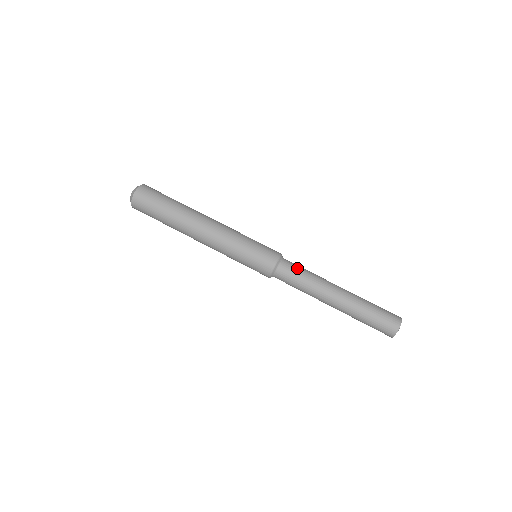
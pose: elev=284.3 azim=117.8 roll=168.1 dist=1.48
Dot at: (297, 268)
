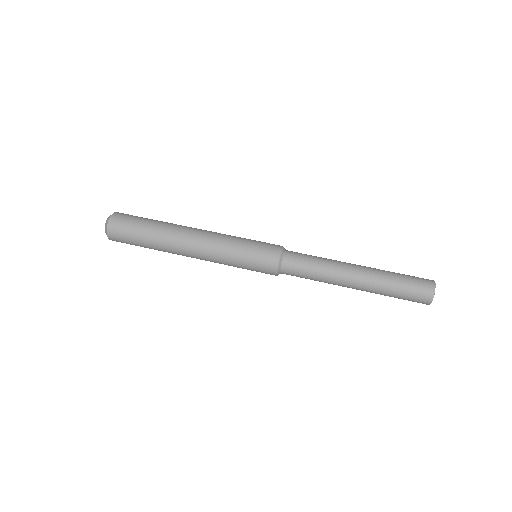
Dot at: (305, 254)
